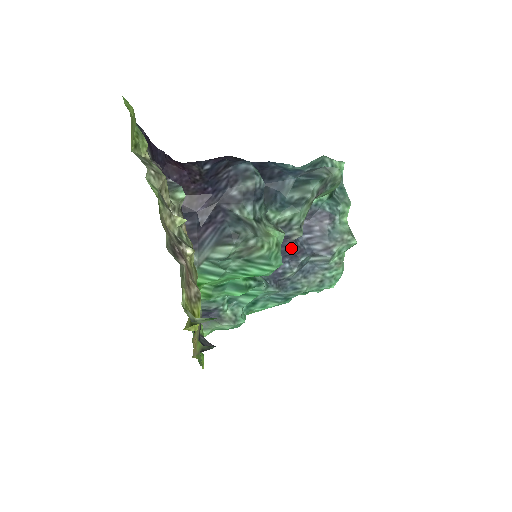
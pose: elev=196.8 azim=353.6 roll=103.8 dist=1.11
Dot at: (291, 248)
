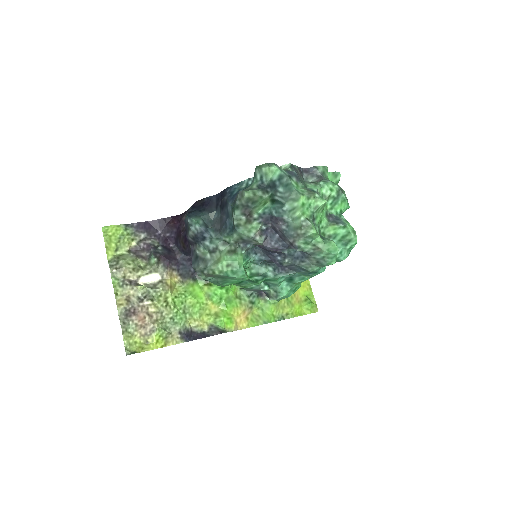
Dot at: (267, 249)
